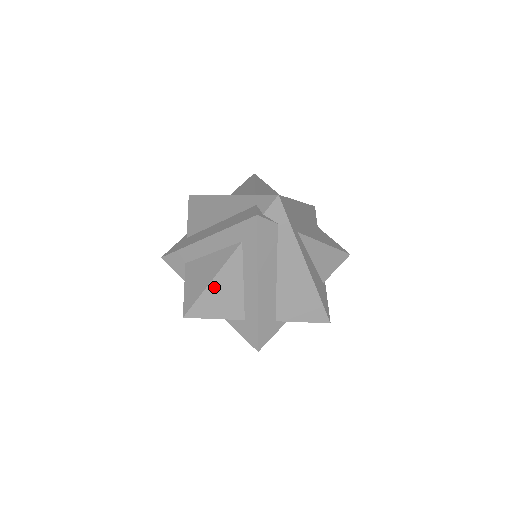
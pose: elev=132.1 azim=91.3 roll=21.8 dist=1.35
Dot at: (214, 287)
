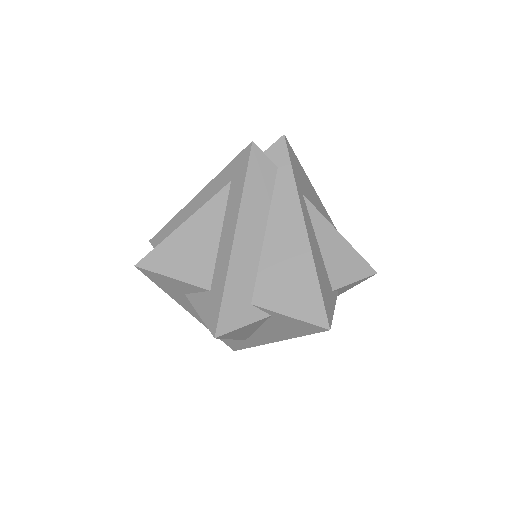
Dot at: (184, 232)
